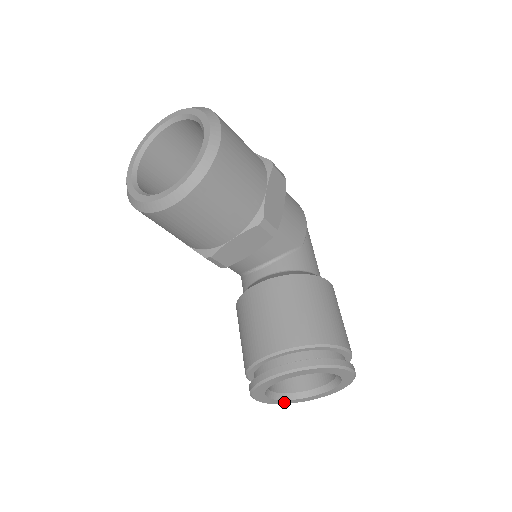
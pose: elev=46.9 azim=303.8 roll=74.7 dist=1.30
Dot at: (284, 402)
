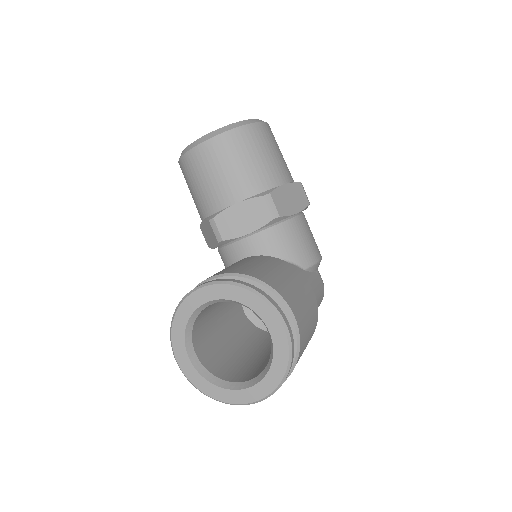
Dot at: (203, 386)
